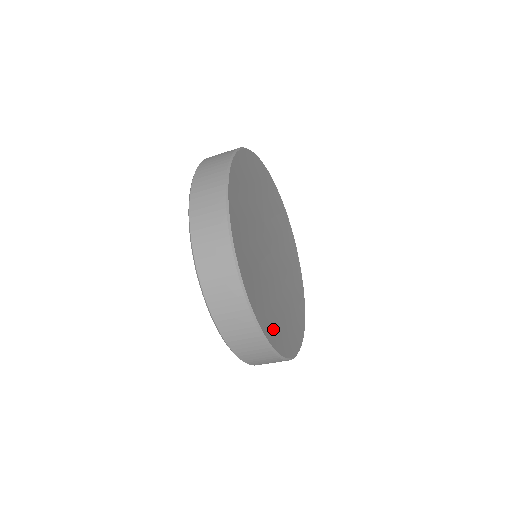
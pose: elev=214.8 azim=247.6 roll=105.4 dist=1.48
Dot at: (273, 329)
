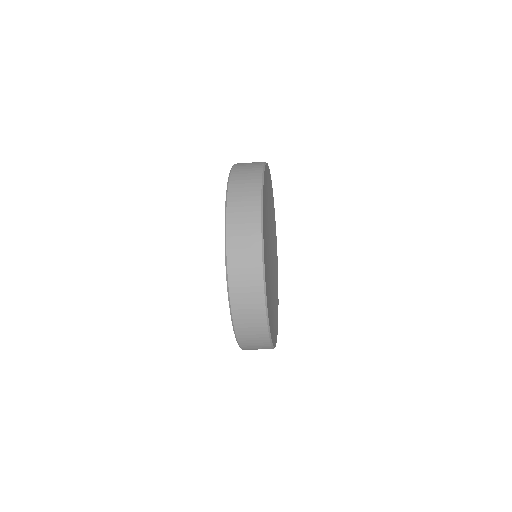
Dot at: occluded
